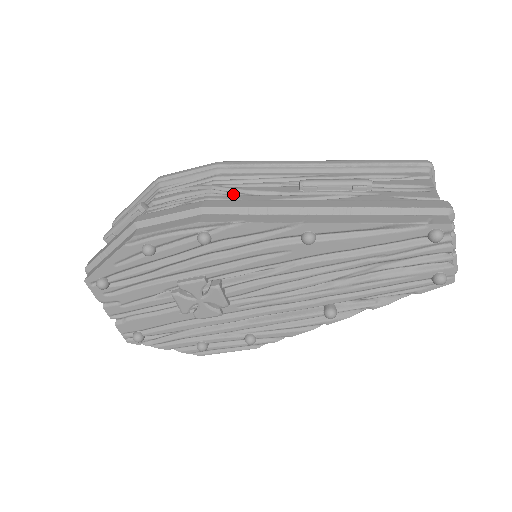
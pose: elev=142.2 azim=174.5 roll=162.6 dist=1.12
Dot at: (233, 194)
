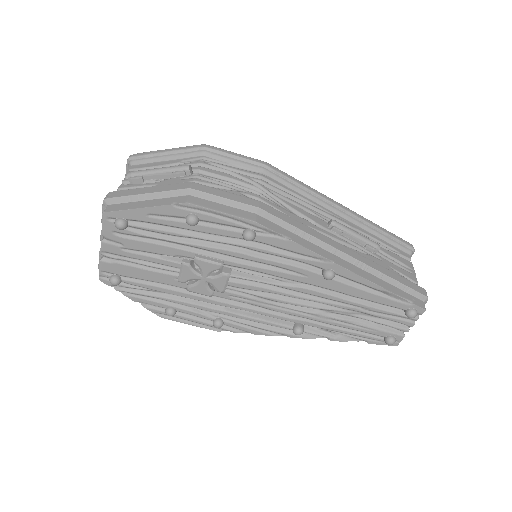
Dot at: (277, 203)
